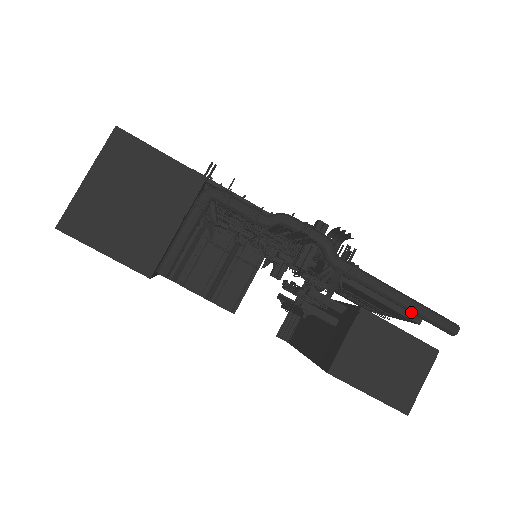
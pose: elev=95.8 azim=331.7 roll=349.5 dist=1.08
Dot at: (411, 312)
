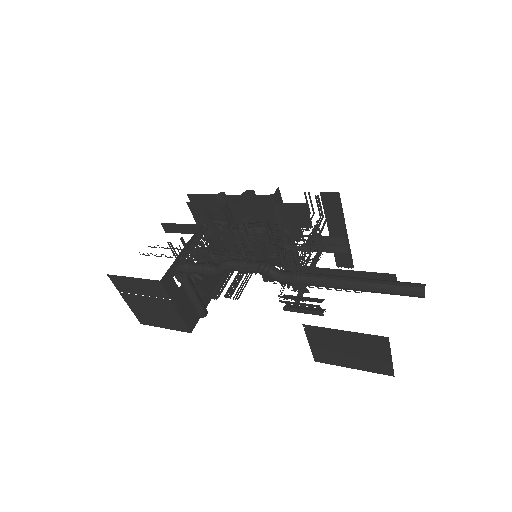
Dot at: (369, 291)
